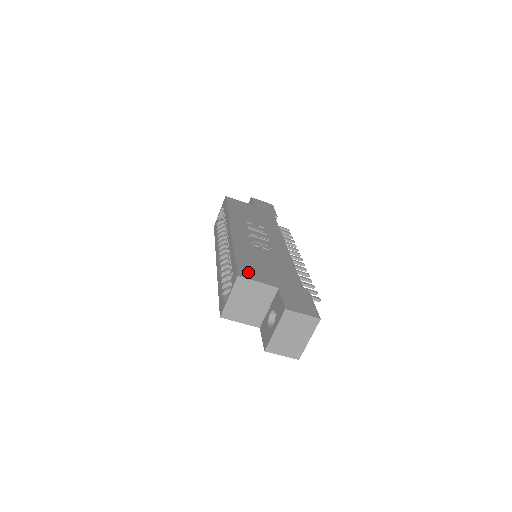
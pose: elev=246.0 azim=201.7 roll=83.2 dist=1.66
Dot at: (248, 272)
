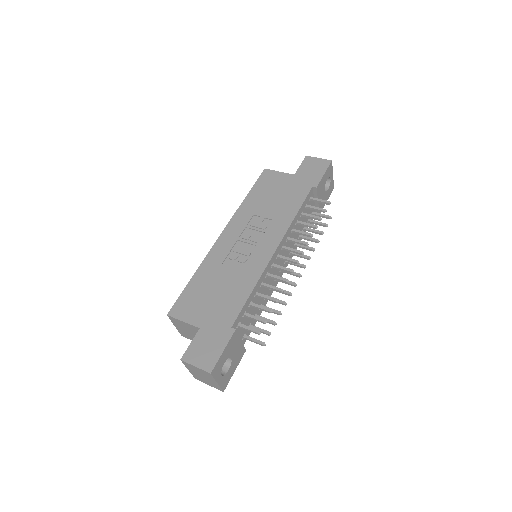
Dot at: (183, 308)
